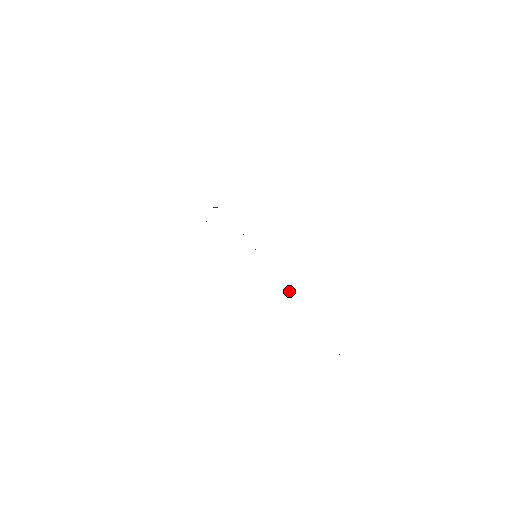
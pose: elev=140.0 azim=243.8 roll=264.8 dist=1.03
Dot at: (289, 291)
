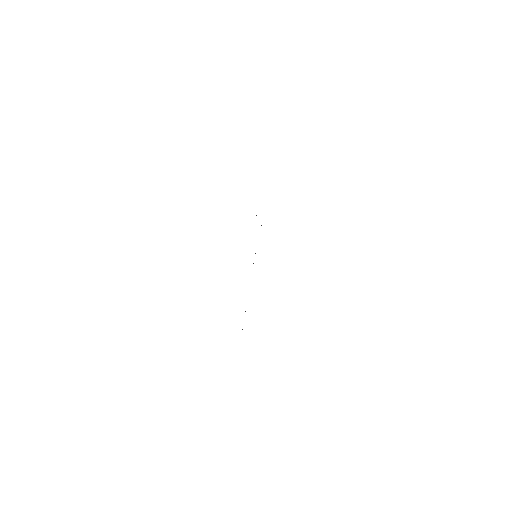
Dot at: occluded
